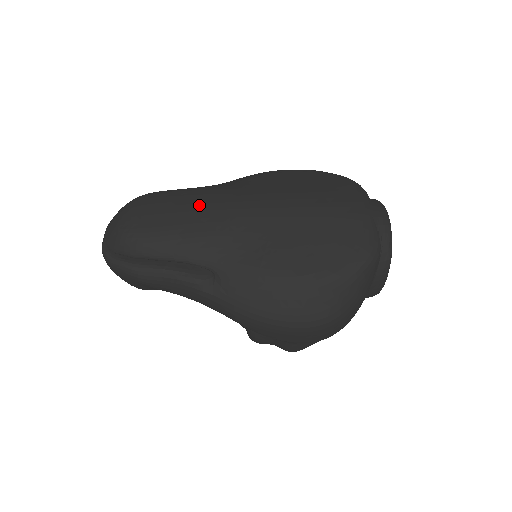
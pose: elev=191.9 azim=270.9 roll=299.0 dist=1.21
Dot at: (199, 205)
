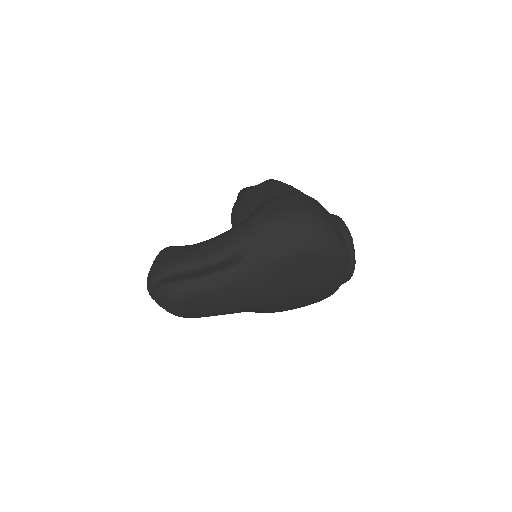
Dot at: (231, 304)
